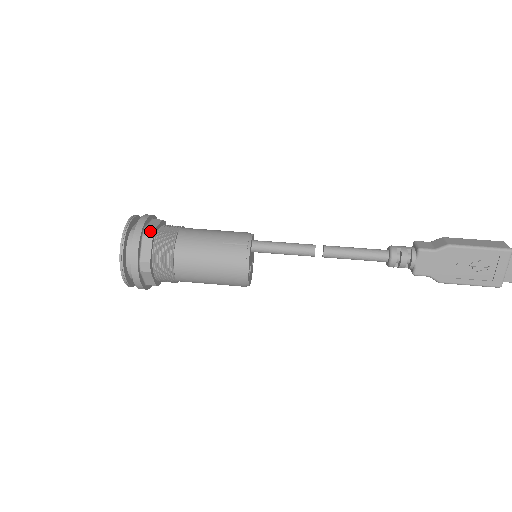
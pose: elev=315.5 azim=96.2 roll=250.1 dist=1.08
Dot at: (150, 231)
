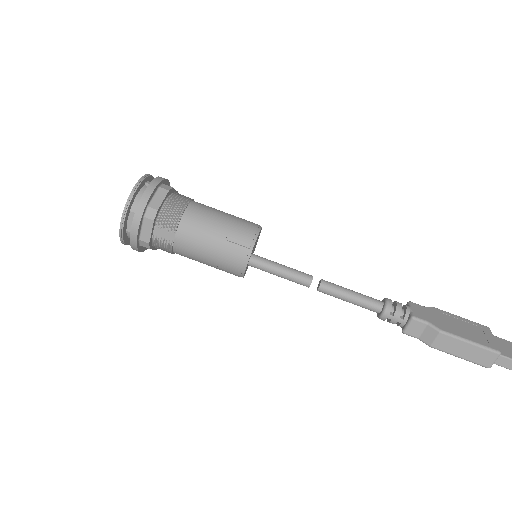
Dot at: (145, 244)
